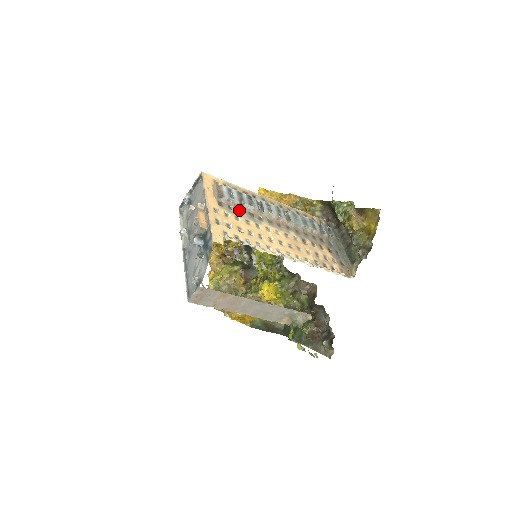
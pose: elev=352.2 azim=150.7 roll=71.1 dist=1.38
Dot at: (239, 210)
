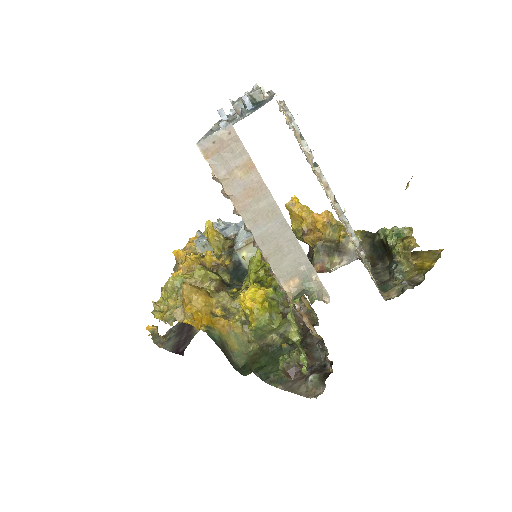
Dot at: occluded
